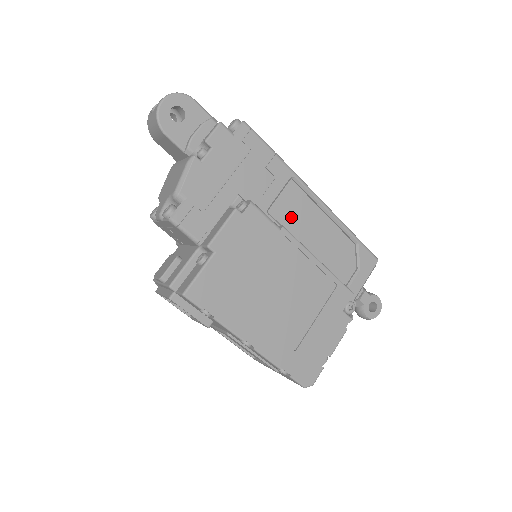
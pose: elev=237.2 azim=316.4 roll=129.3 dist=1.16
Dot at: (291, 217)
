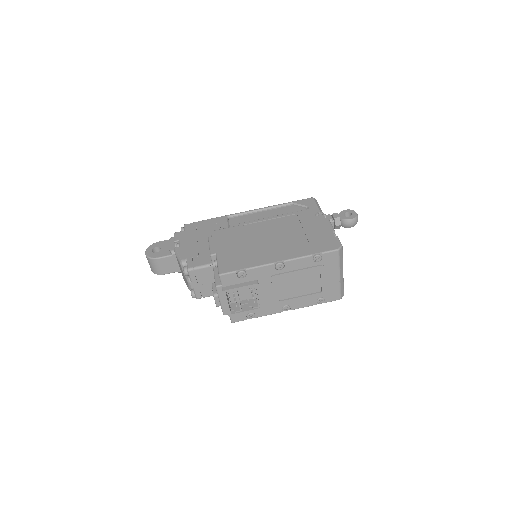
Dot at: occluded
